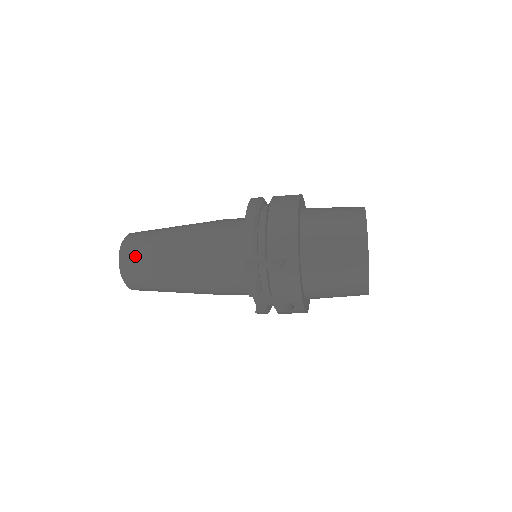
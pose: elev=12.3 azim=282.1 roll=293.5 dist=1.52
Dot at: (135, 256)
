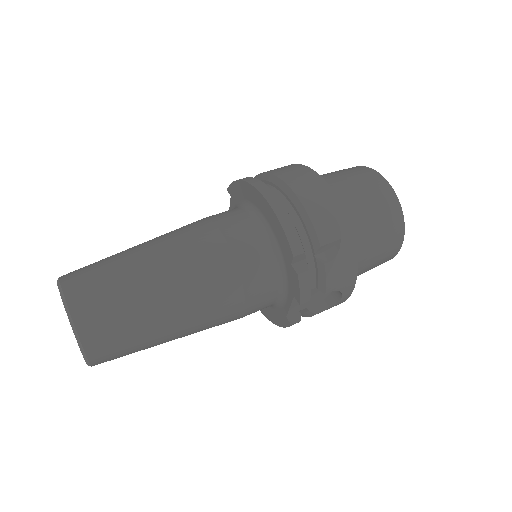
Dot at: (102, 308)
